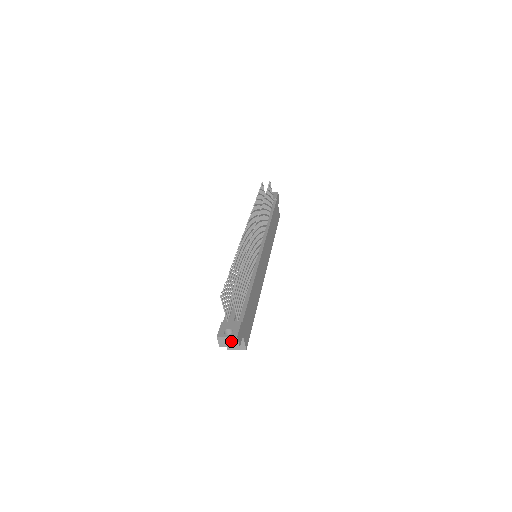
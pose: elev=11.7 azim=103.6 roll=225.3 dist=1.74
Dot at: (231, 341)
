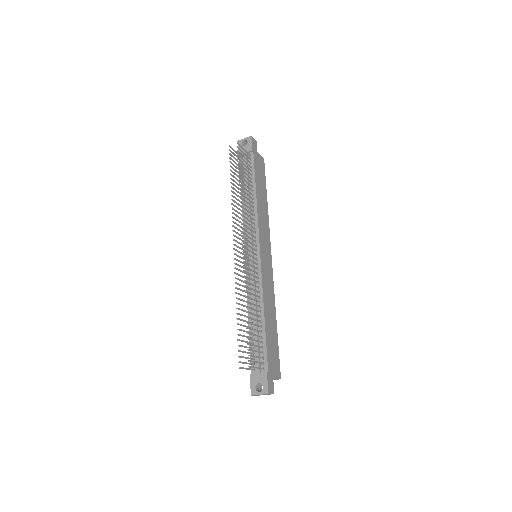
Dot at: (265, 394)
